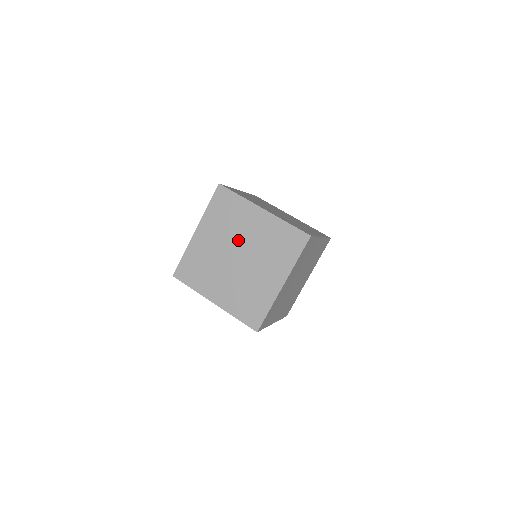
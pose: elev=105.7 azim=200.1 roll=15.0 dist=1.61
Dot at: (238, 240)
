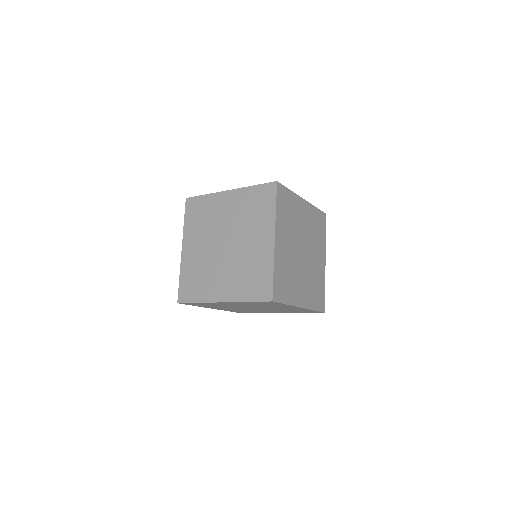
Dot at: occluded
